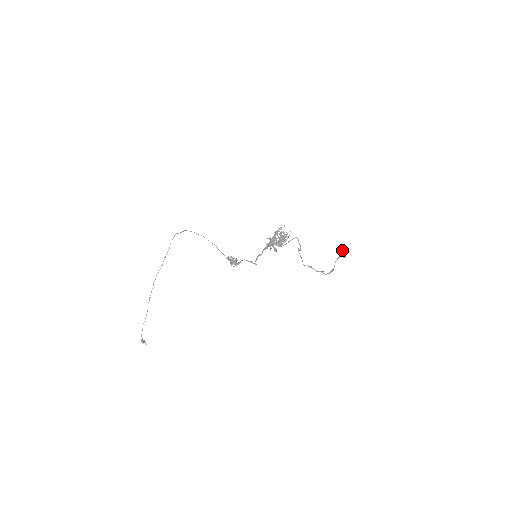
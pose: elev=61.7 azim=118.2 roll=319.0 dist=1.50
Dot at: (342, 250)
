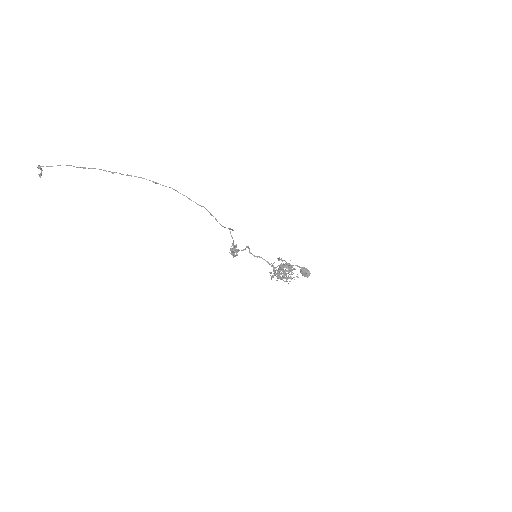
Dot at: (305, 275)
